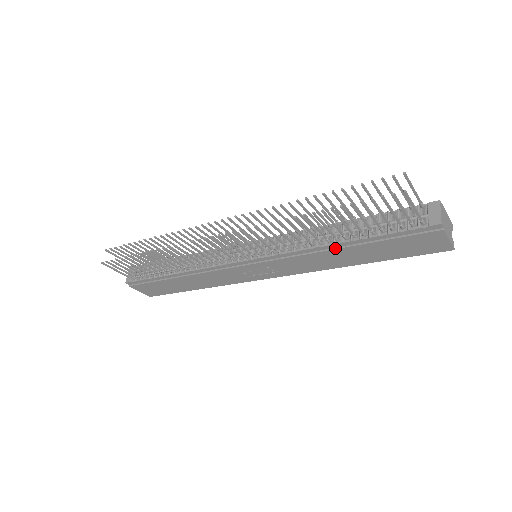
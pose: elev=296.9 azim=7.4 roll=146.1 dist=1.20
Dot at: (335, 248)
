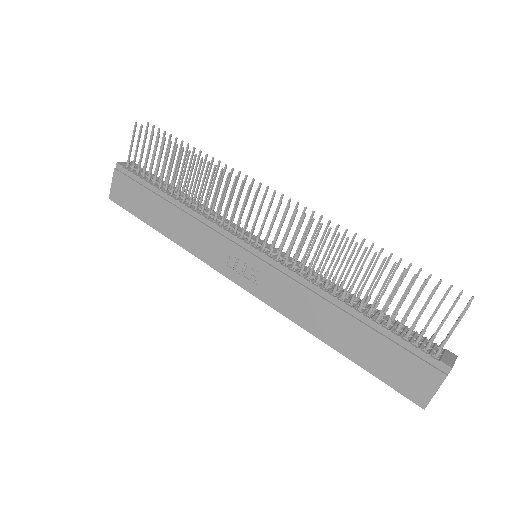
Dot at: (340, 307)
